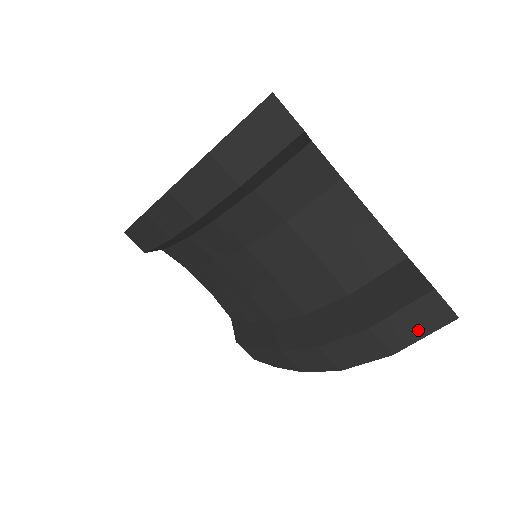
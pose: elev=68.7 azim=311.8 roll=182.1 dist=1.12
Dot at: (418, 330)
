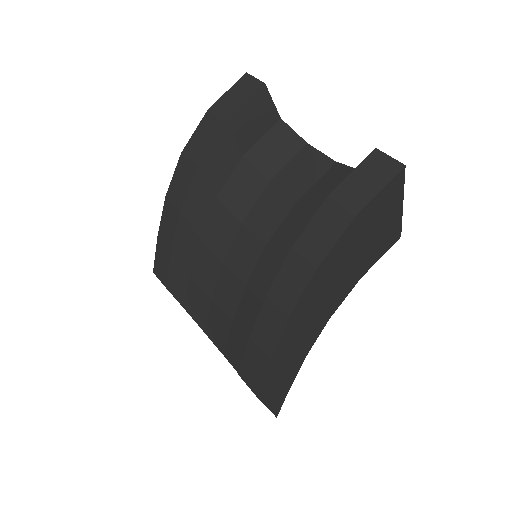
Dot at: (372, 186)
